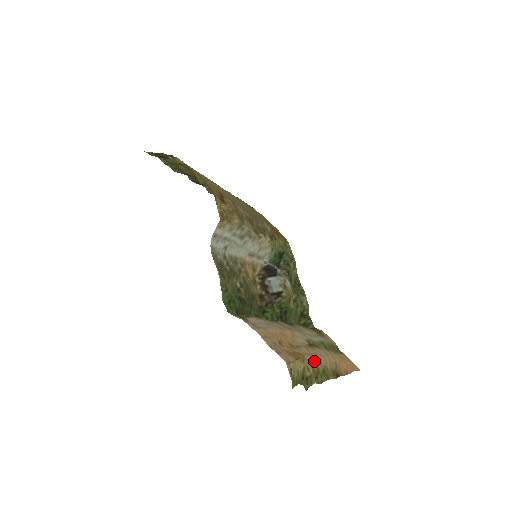
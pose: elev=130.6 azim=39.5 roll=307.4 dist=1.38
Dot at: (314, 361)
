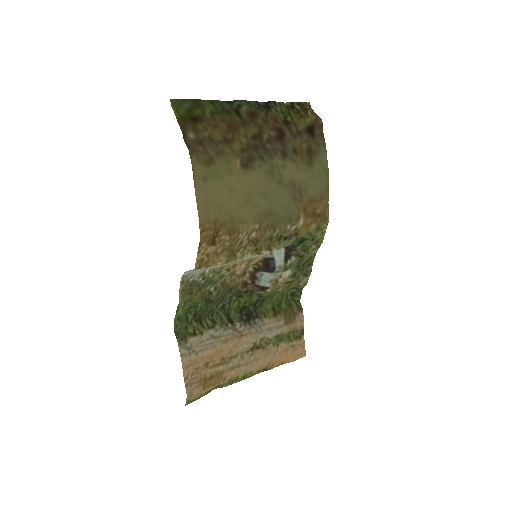
Dot at: (236, 374)
